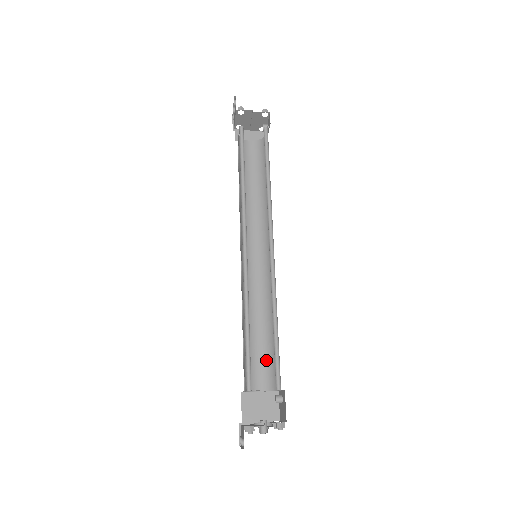
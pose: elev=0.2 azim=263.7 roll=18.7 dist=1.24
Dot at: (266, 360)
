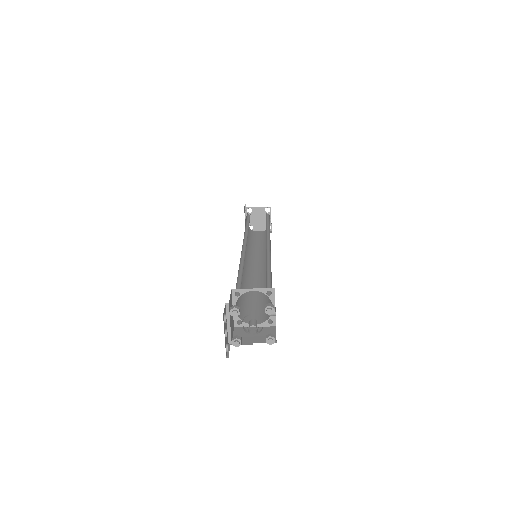
Dot at: (263, 307)
